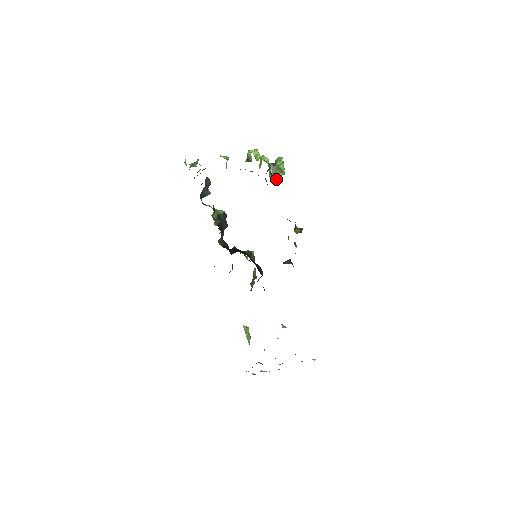
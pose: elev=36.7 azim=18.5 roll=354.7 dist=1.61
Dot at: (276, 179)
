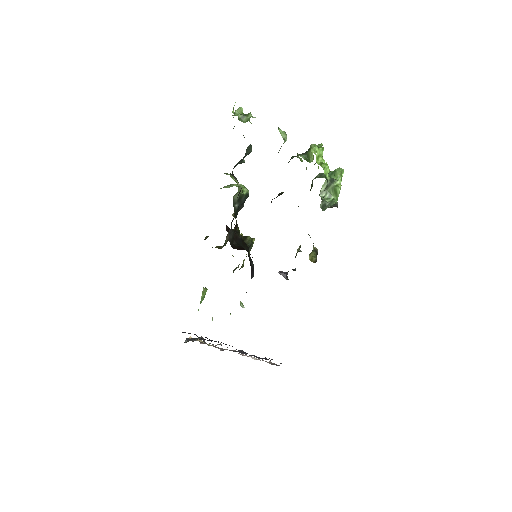
Dot at: (325, 203)
